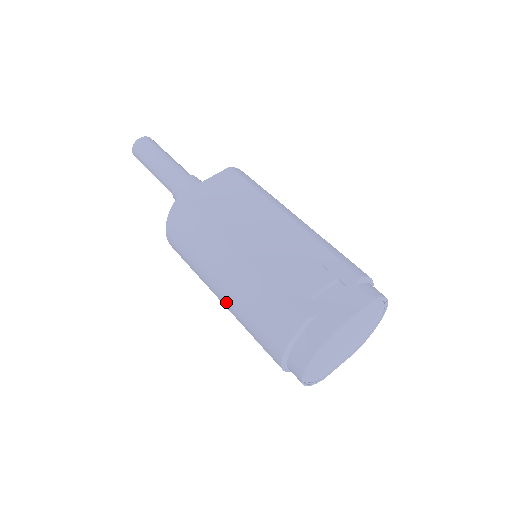
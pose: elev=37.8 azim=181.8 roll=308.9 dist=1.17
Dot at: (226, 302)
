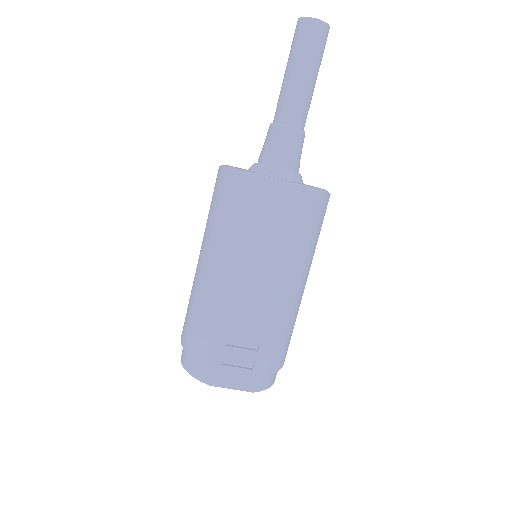
Dot at: (196, 270)
